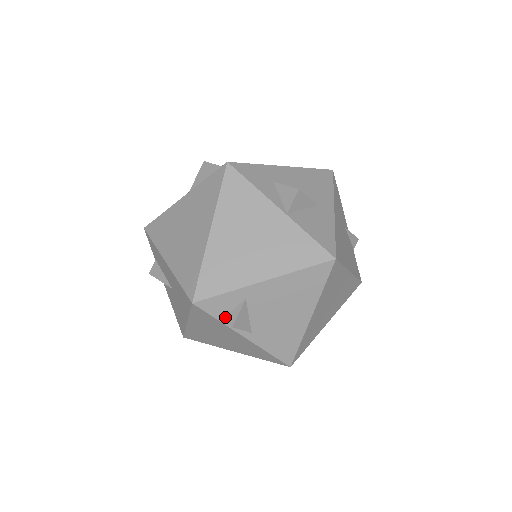
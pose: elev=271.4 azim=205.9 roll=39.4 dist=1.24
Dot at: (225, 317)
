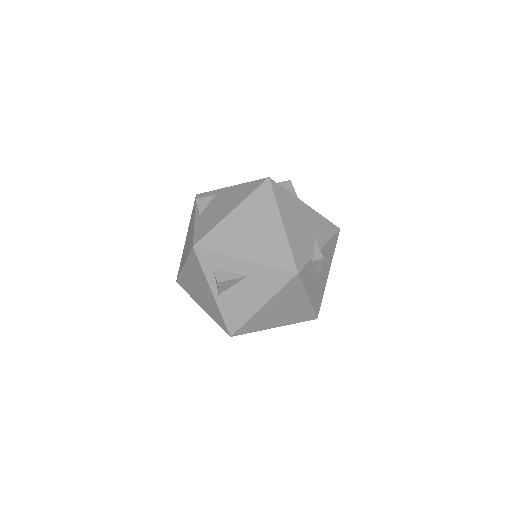
Dot at: occluded
